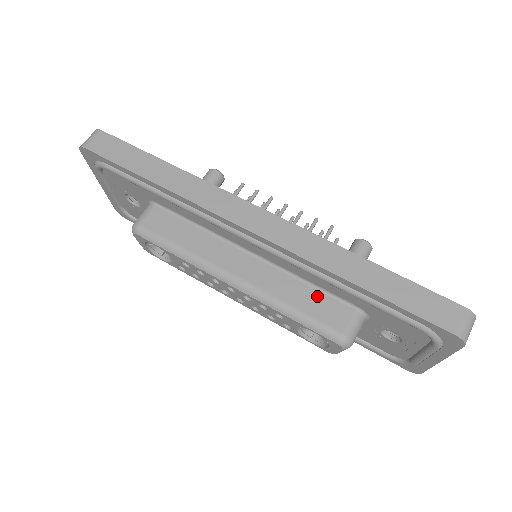
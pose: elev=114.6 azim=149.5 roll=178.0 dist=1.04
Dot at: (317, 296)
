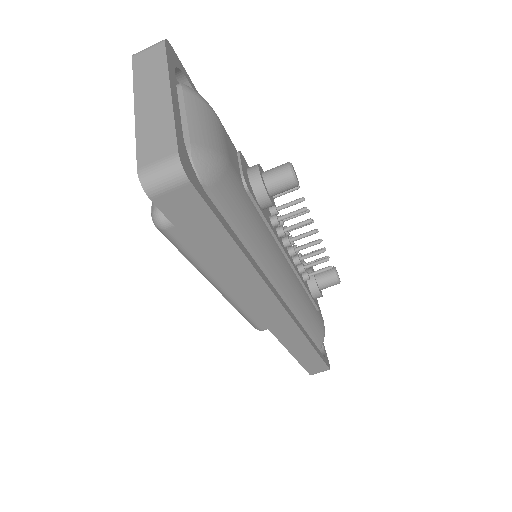
Dot at: occluded
